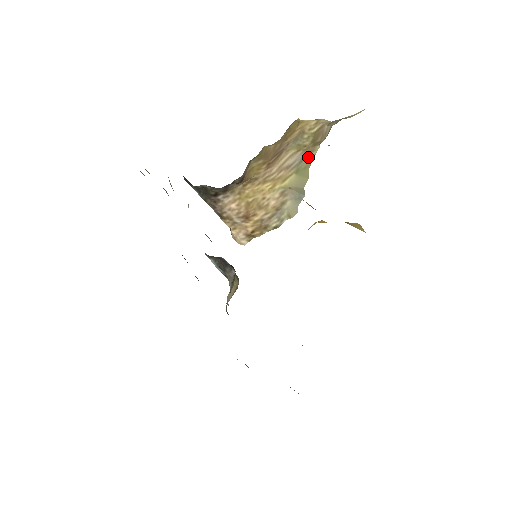
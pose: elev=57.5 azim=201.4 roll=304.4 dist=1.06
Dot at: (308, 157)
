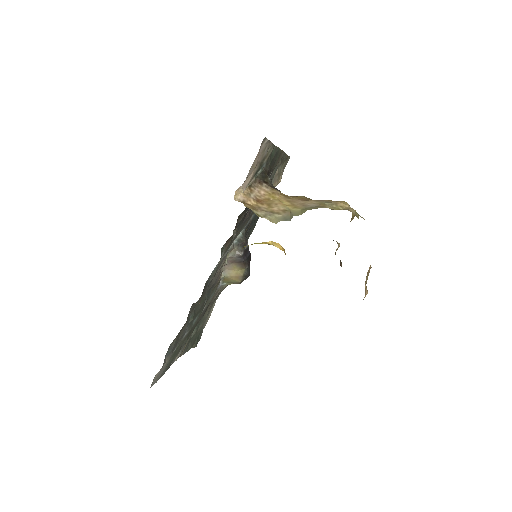
Dot at: (316, 207)
